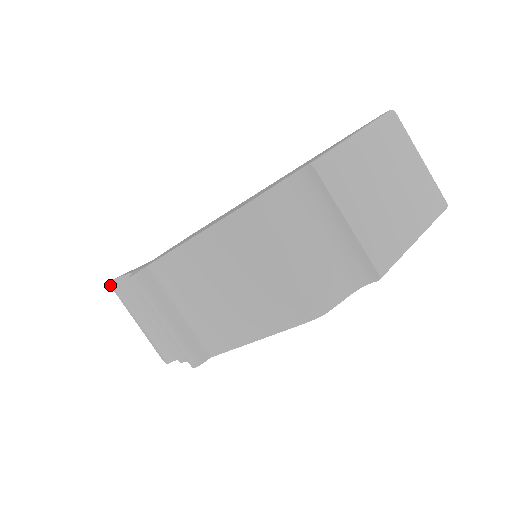
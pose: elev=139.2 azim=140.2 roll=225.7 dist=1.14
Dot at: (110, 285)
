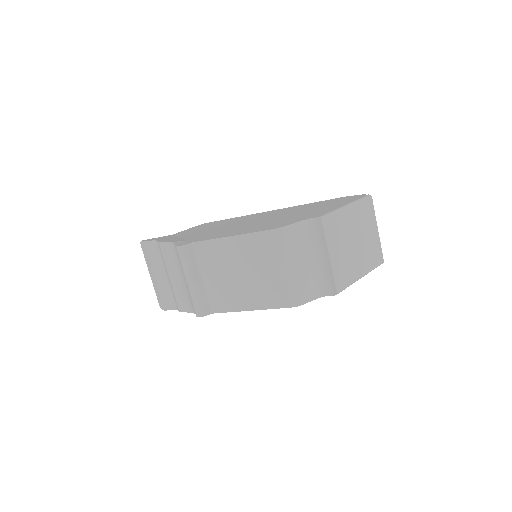
Dot at: (140, 243)
